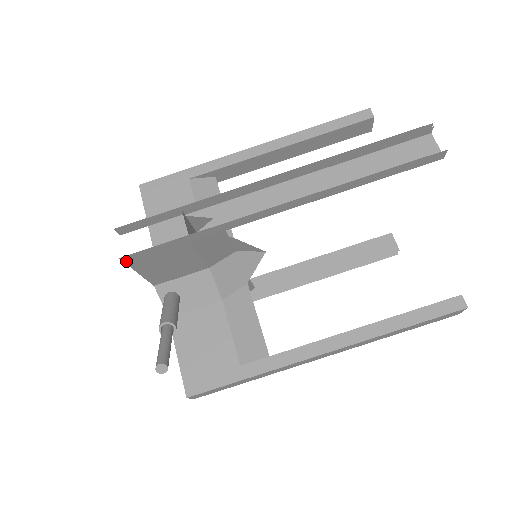
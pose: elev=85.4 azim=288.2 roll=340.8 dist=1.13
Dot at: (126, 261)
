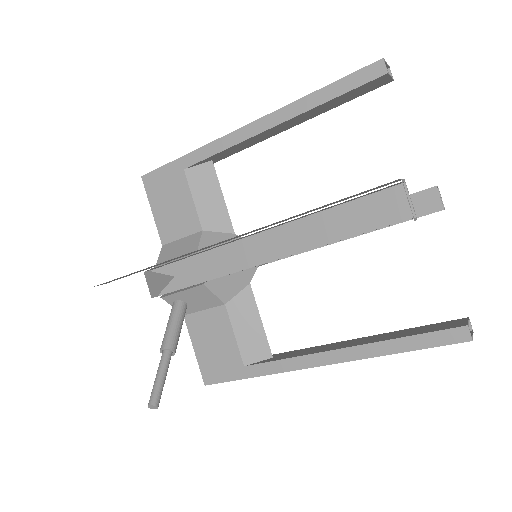
Dot at: occluded
